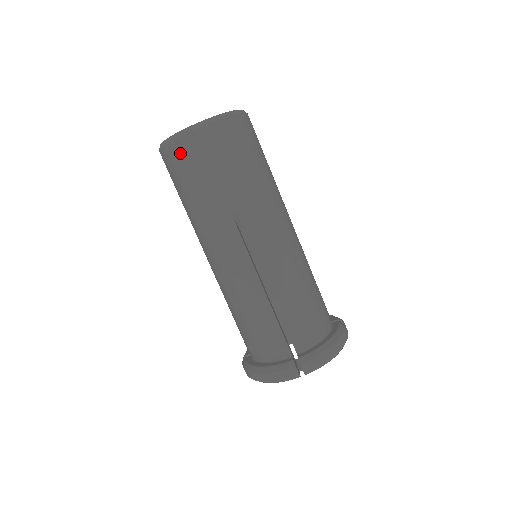
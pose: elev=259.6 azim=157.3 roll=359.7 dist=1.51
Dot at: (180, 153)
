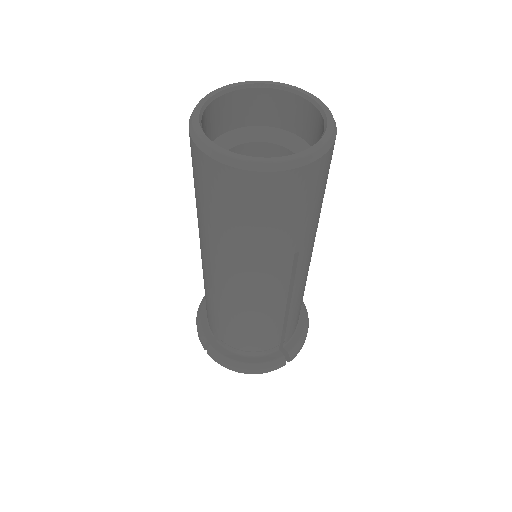
Dot at: occluded
